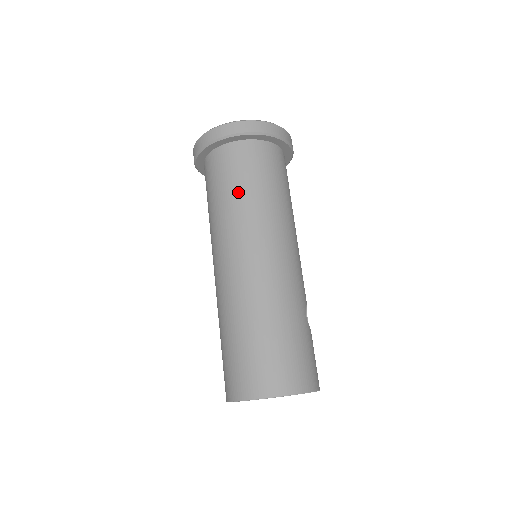
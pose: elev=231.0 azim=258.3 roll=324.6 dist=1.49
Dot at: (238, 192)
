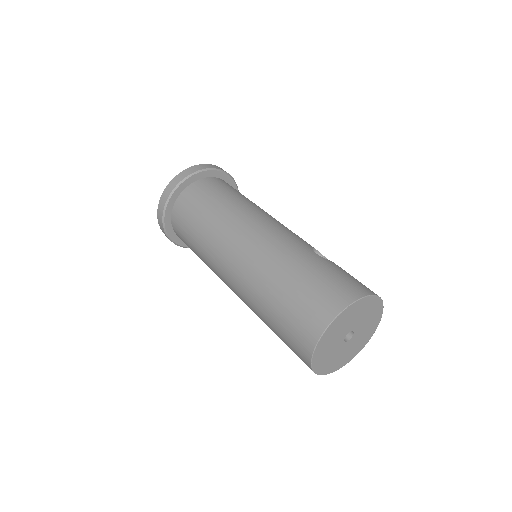
Dot at: (200, 223)
